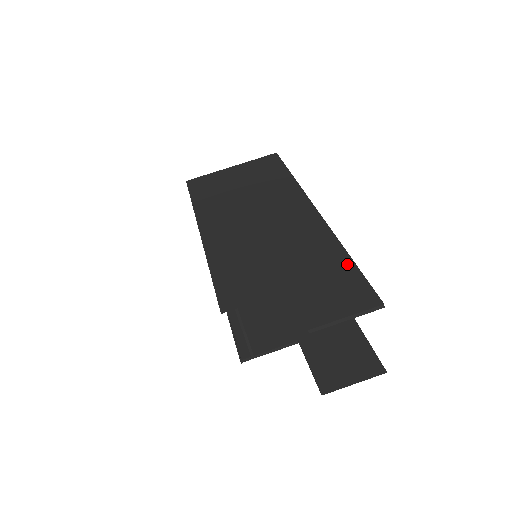
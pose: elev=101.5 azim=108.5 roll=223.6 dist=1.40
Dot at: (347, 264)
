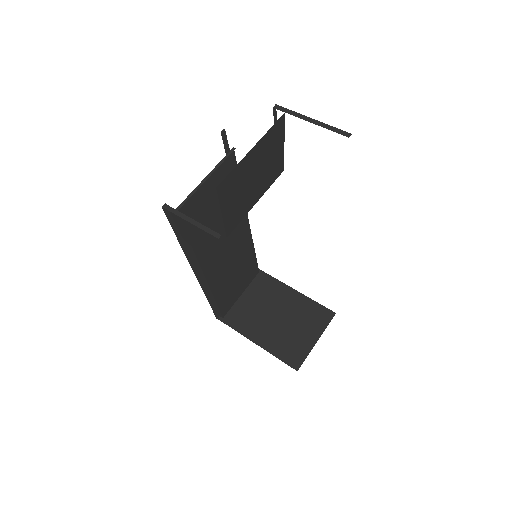
Dot at: occluded
